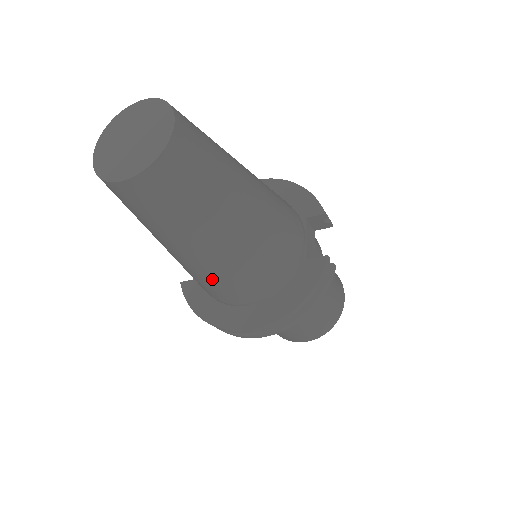
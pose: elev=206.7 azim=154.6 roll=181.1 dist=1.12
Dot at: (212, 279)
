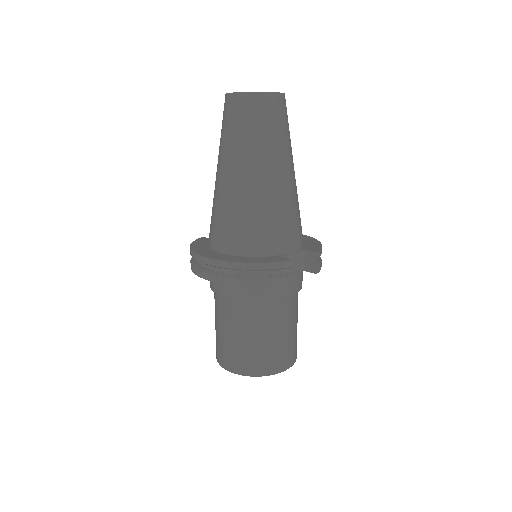
Dot at: (219, 207)
